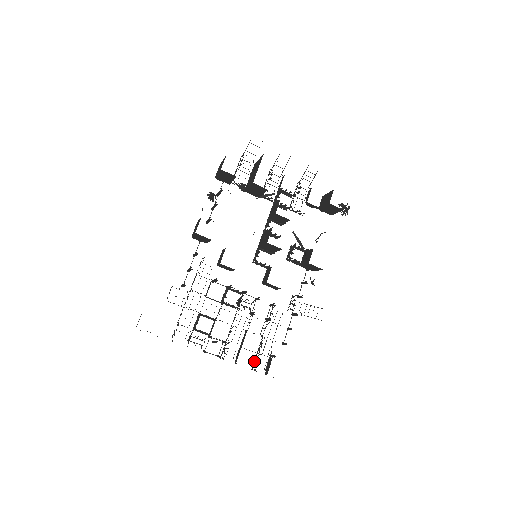
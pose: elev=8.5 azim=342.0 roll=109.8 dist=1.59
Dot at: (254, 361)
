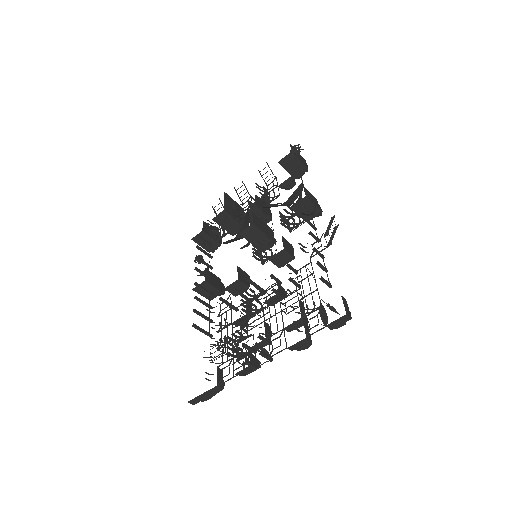
Dot at: occluded
